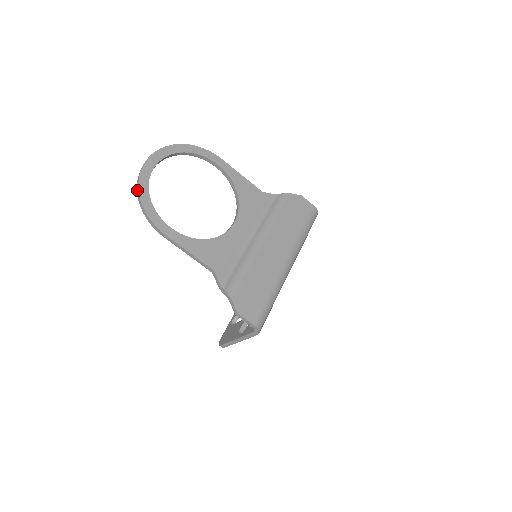
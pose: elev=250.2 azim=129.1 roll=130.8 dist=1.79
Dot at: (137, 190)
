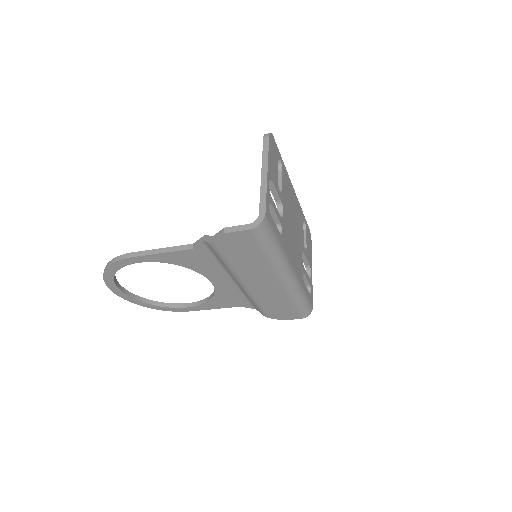
Dot at: occluded
